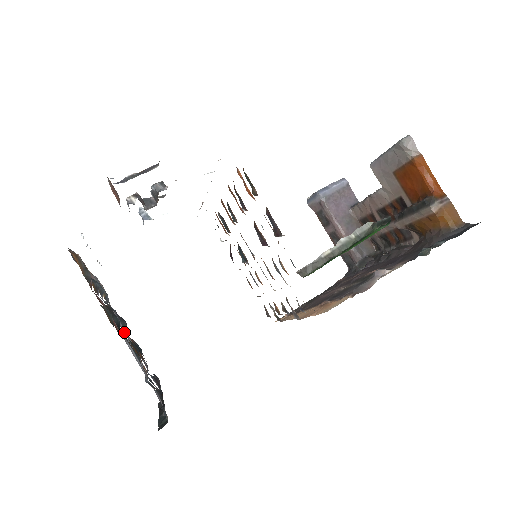
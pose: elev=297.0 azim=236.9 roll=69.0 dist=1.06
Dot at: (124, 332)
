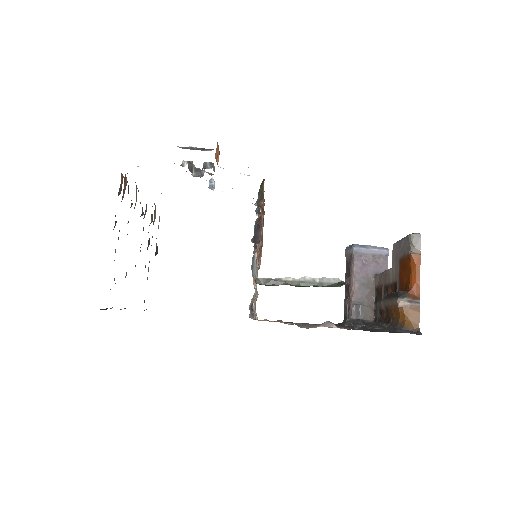
Dot at: occluded
